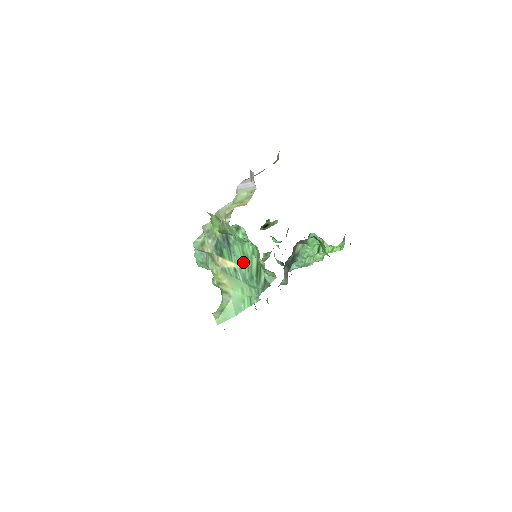
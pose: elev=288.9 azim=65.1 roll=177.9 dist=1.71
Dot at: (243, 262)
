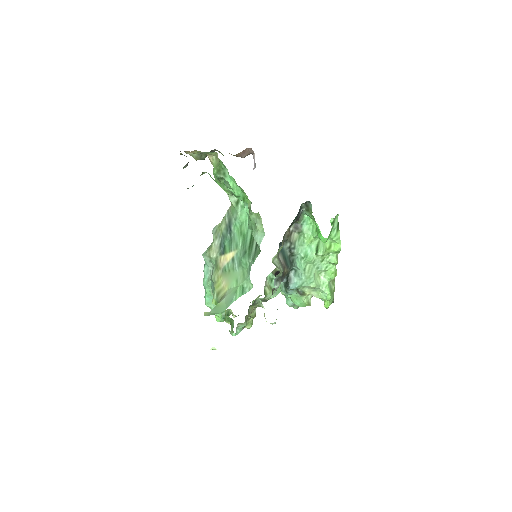
Dot at: (240, 243)
